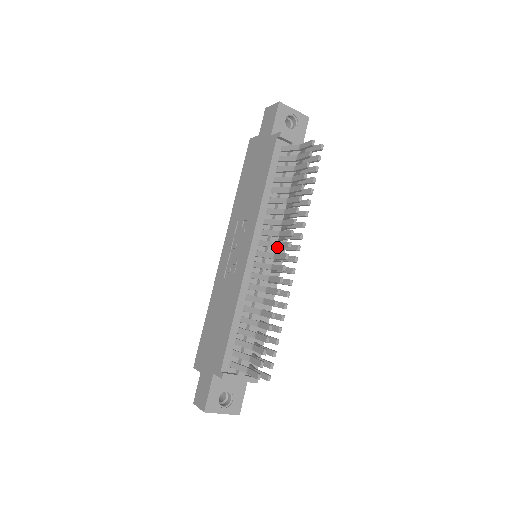
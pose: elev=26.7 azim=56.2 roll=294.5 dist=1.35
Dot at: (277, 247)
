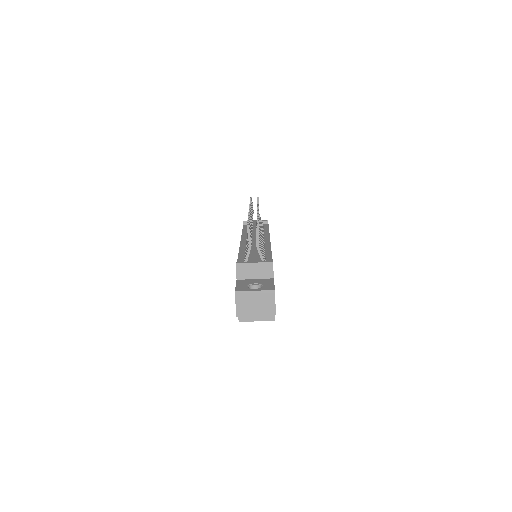
Dot at: occluded
